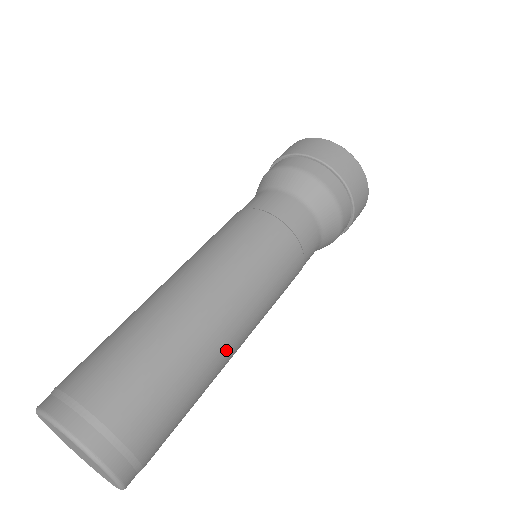
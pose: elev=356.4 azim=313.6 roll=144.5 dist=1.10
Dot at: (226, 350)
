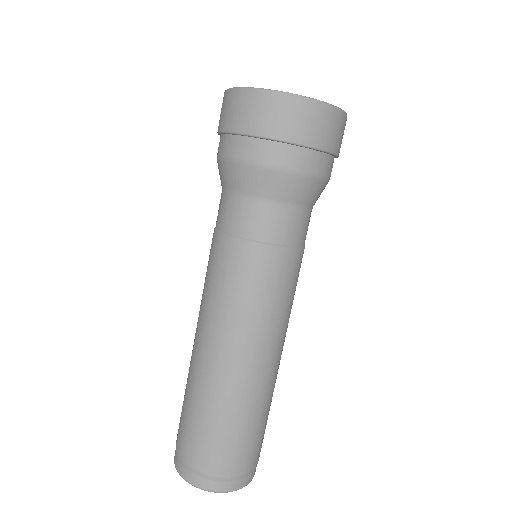
Dot at: (248, 379)
